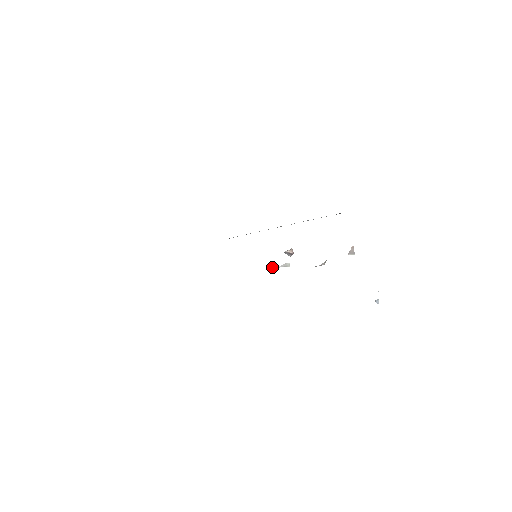
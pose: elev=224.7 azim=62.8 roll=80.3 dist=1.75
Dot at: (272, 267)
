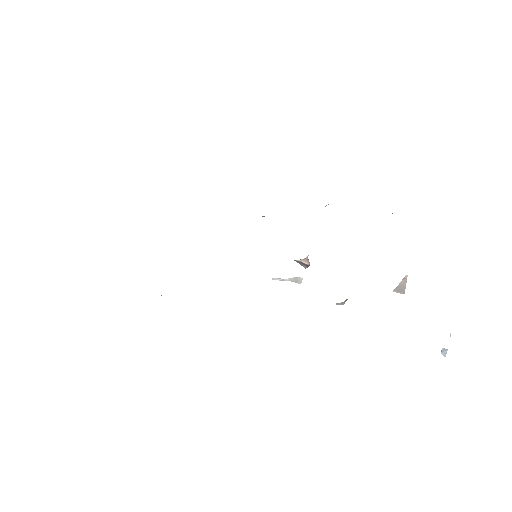
Dot at: occluded
